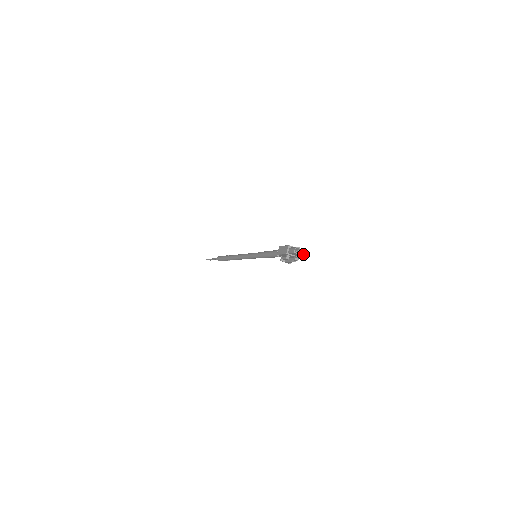
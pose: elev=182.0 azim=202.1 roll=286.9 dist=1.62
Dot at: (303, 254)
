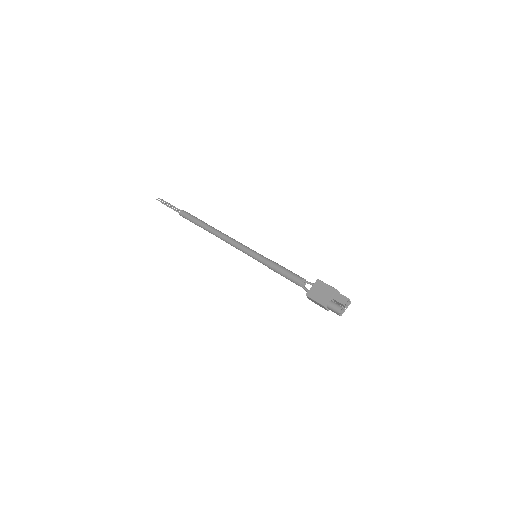
Dot at: (346, 304)
